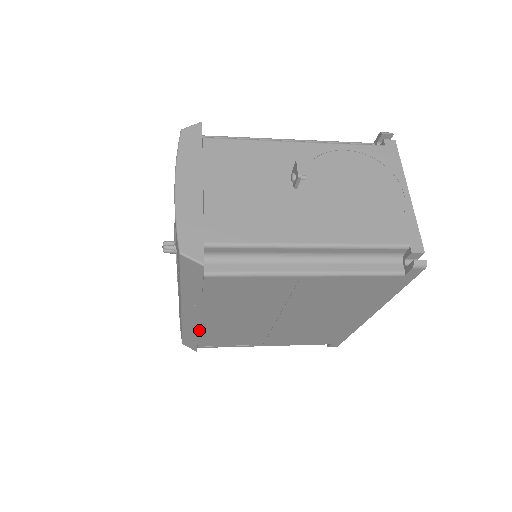
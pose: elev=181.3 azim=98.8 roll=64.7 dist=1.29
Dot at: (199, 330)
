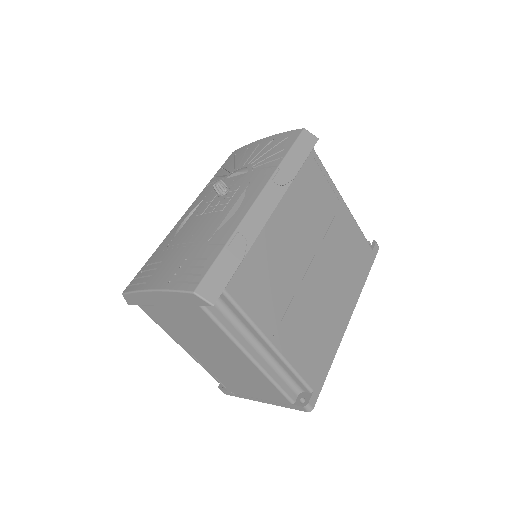
Dot at: (259, 234)
